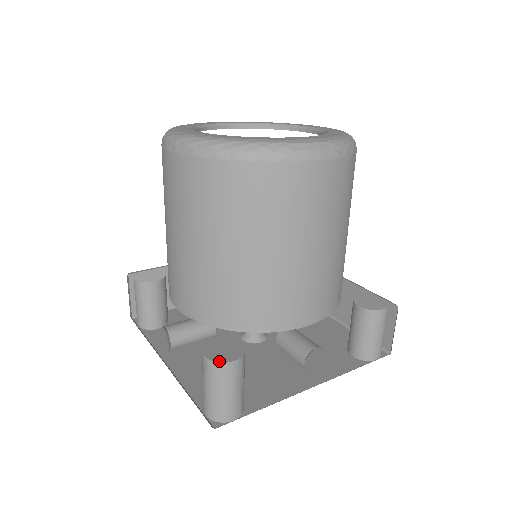
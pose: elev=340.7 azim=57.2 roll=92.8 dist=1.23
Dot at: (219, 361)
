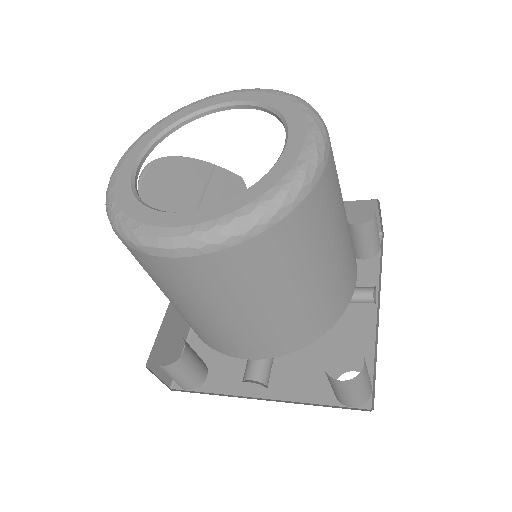
Dot at: occluded
